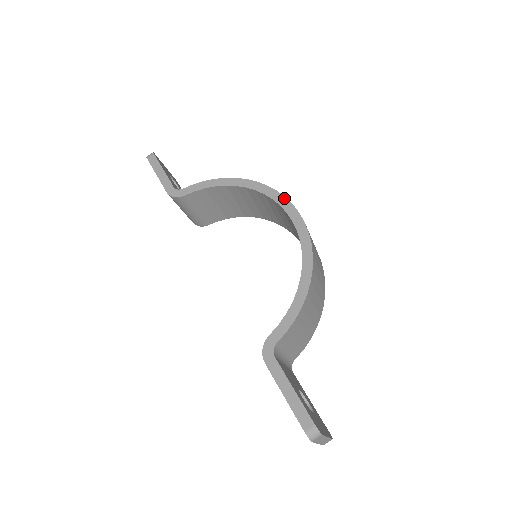
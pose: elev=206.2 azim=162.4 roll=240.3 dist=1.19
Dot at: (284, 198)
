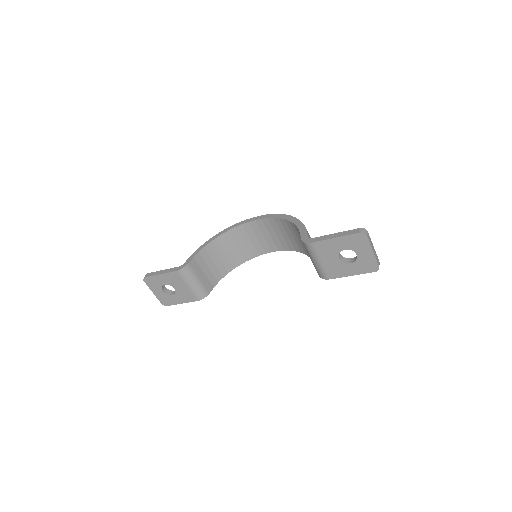
Dot at: (247, 220)
